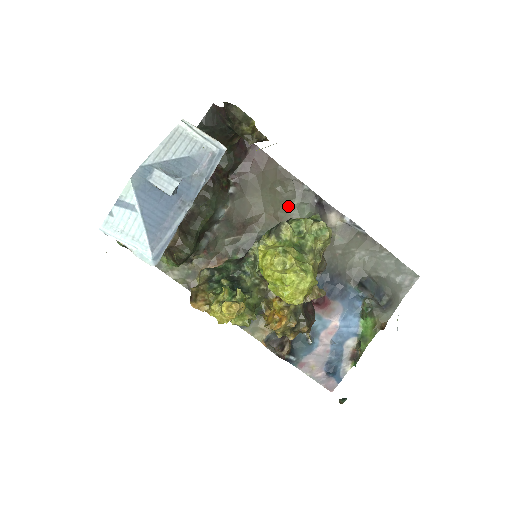
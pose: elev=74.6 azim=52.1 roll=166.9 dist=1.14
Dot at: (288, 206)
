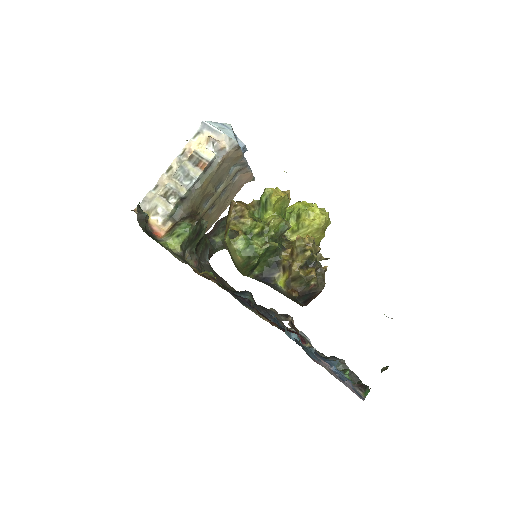
Dot at: occluded
